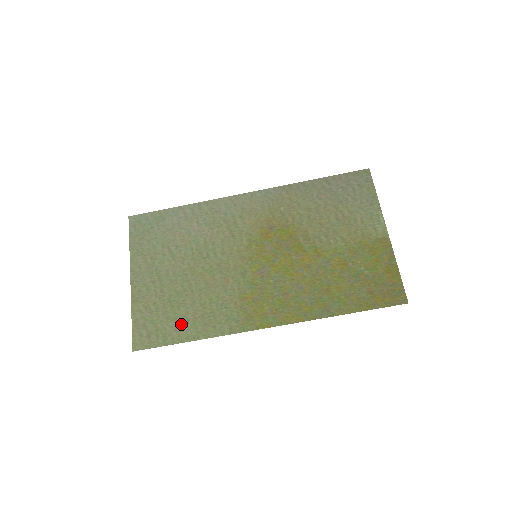
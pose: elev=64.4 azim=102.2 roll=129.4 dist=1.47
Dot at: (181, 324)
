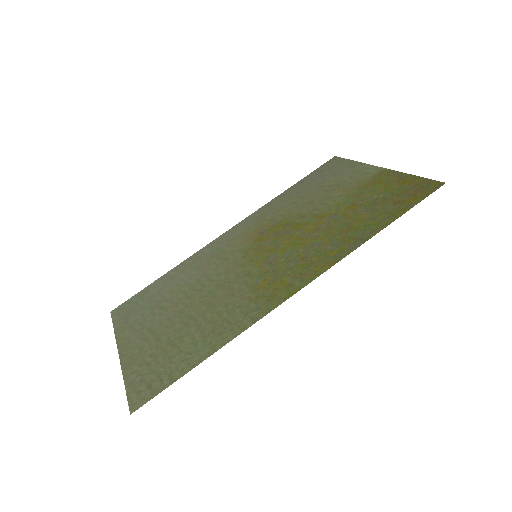
Dot at: (189, 352)
